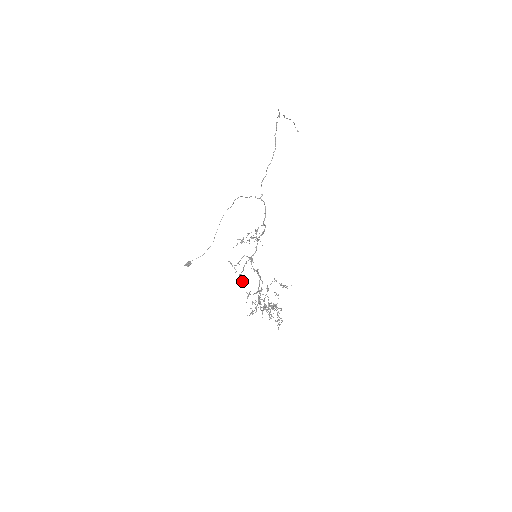
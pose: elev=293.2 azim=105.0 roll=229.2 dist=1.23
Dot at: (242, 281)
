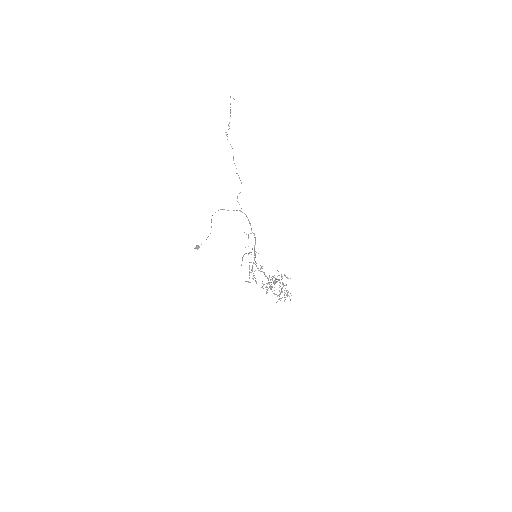
Dot at: (256, 282)
